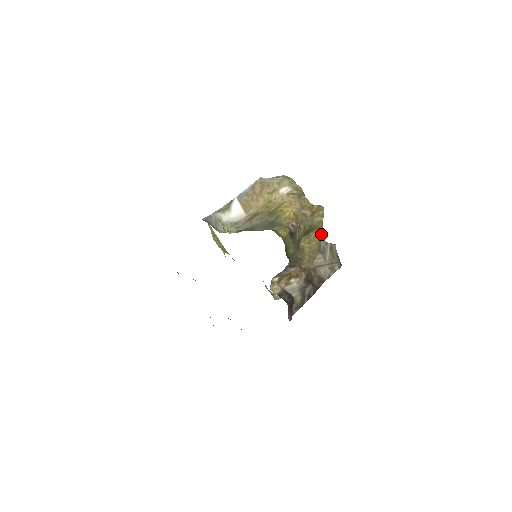
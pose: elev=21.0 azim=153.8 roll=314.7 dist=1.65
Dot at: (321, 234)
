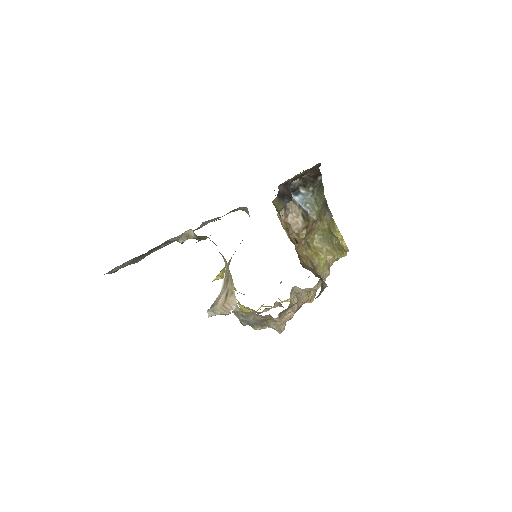
Dot at: (325, 270)
